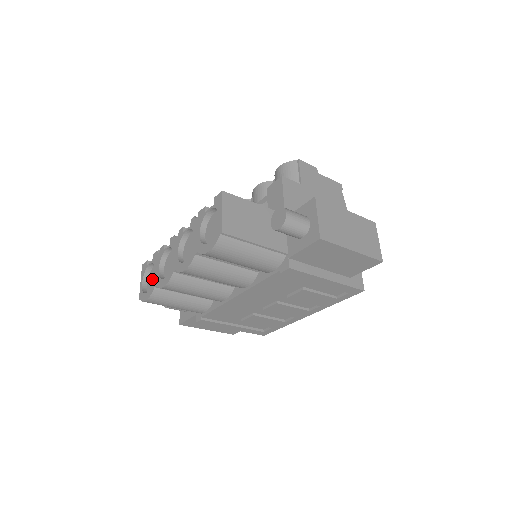
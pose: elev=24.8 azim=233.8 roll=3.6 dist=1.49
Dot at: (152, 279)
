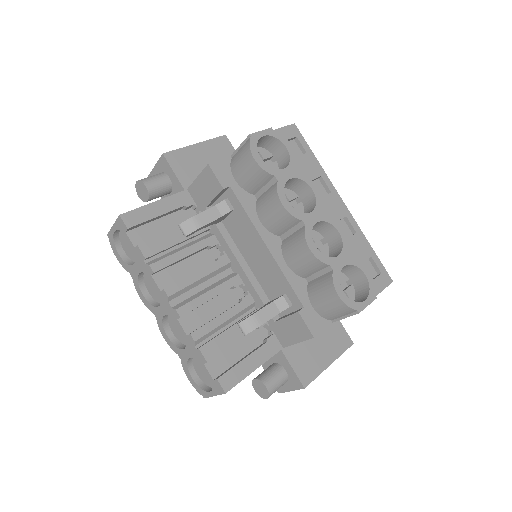
Dot at: (128, 243)
